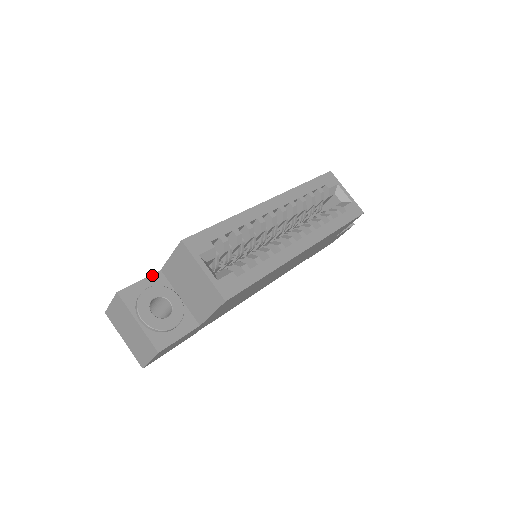
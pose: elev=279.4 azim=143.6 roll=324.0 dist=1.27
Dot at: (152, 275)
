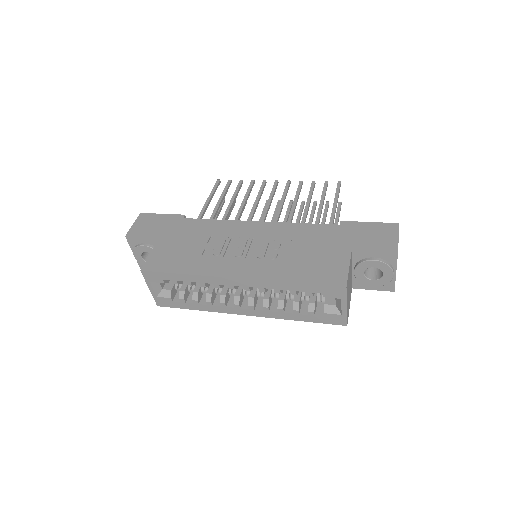
Dot at: (152, 238)
